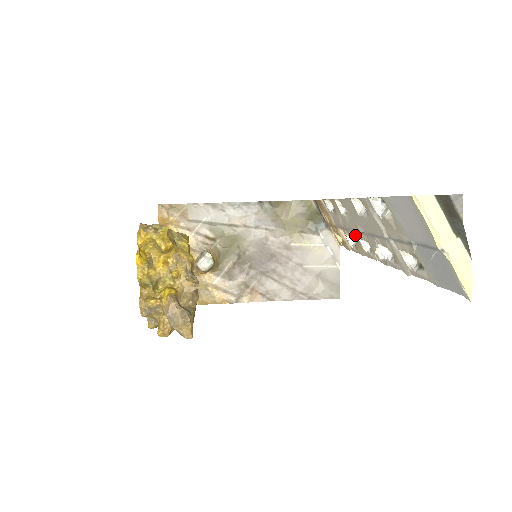
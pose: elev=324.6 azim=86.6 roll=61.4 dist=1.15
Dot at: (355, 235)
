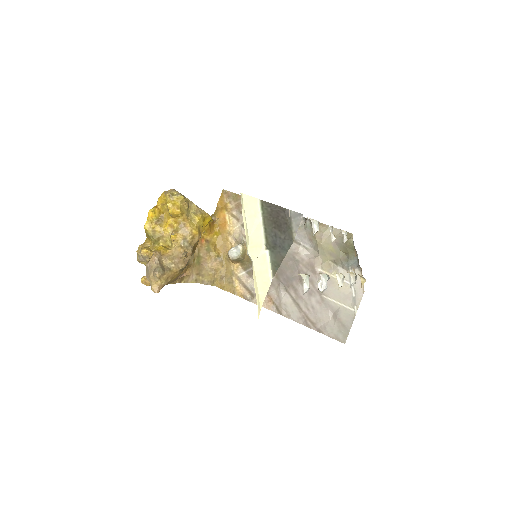
Dot at: occluded
